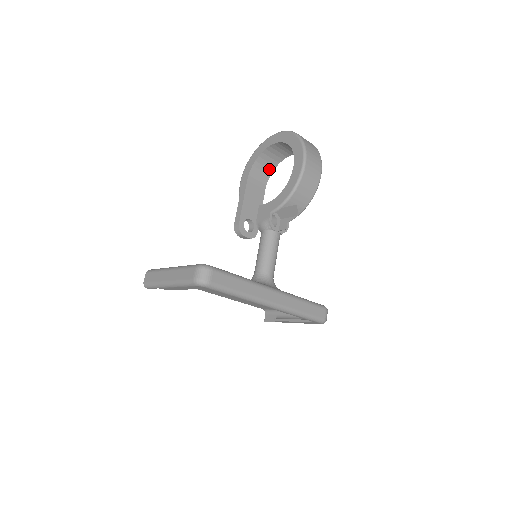
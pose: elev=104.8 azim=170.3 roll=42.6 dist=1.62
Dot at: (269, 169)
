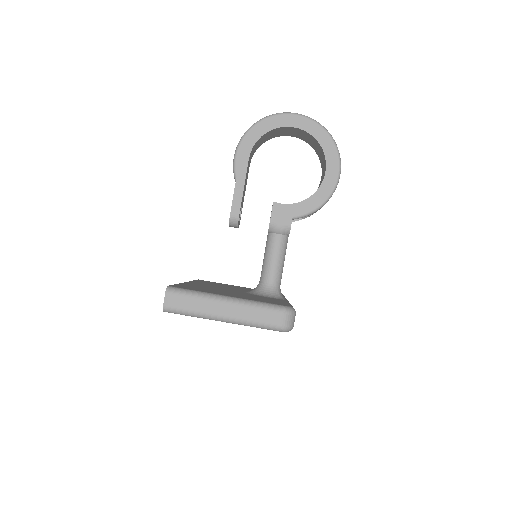
Dot at: (261, 143)
